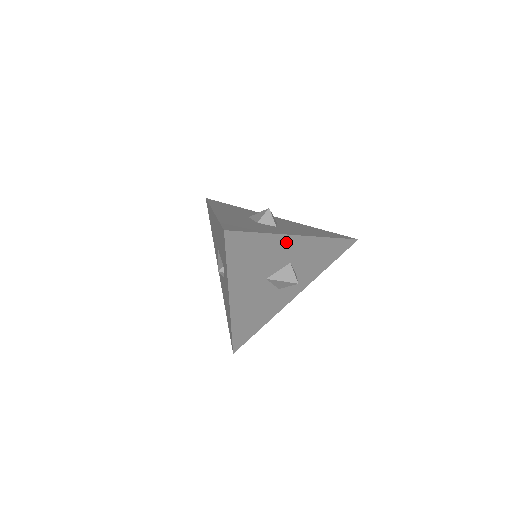
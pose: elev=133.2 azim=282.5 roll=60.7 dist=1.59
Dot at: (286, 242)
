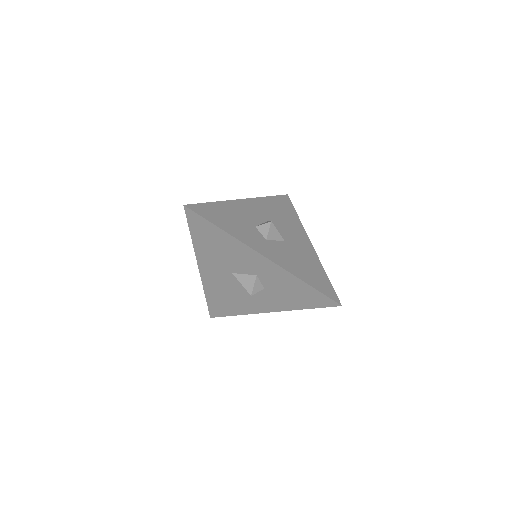
Dot at: (249, 253)
